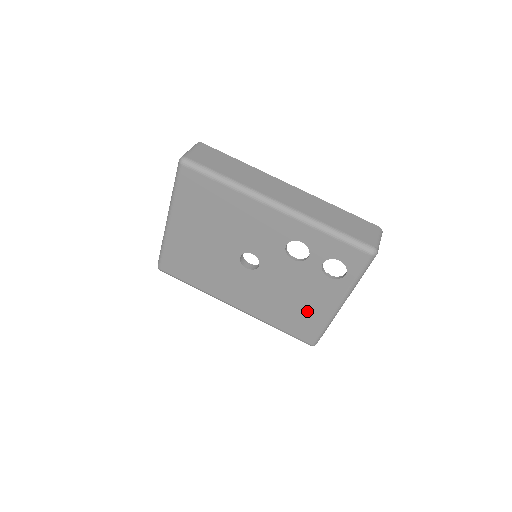
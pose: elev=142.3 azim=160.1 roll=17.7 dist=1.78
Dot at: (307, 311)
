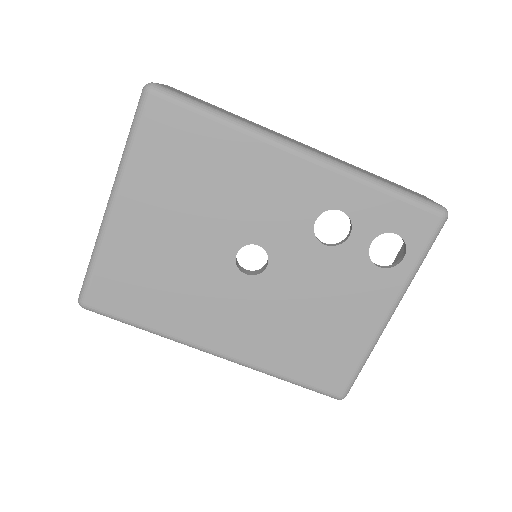
Dot at: (339, 335)
